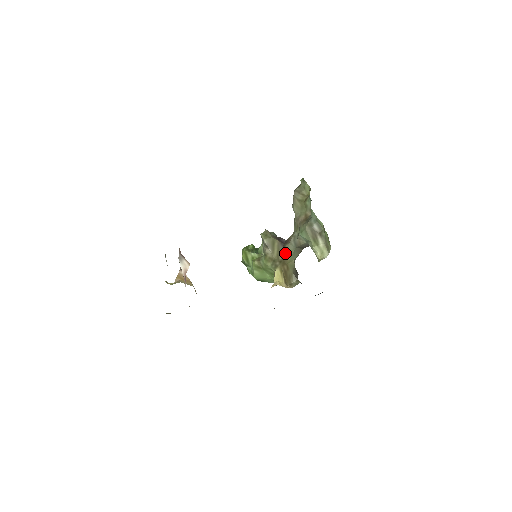
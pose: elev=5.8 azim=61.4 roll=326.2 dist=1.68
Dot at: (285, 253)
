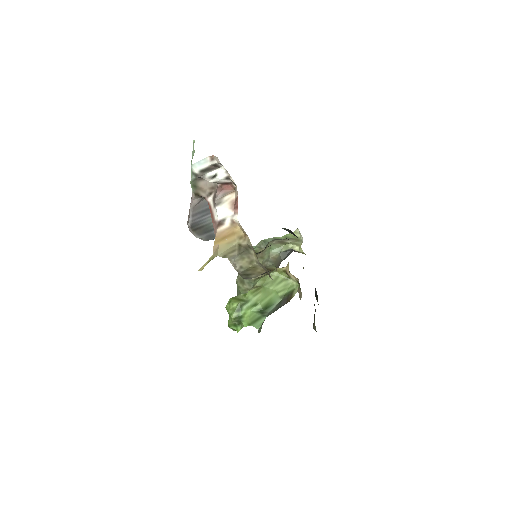
Dot at: (270, 269)
